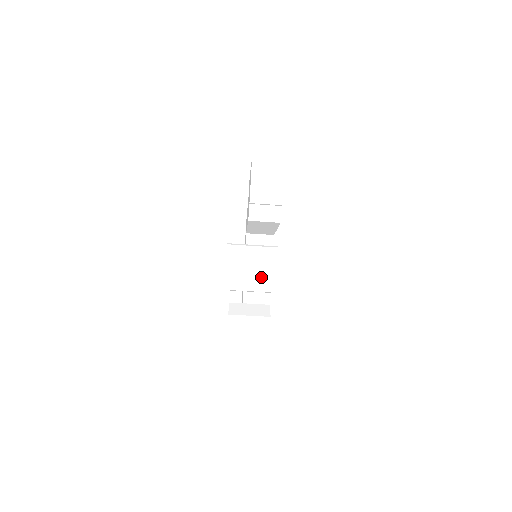
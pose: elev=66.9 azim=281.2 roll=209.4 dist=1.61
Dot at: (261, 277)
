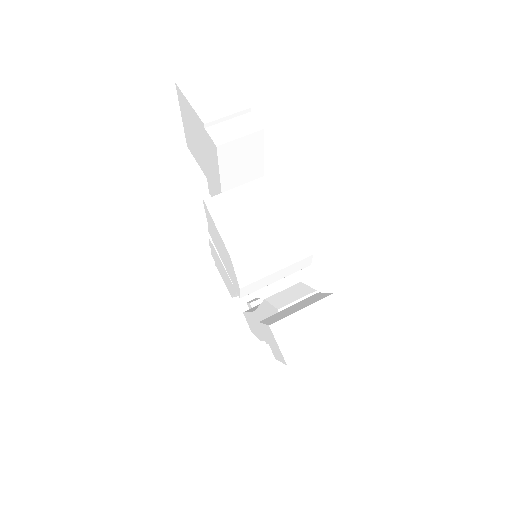
Dot at: (283, 226)
